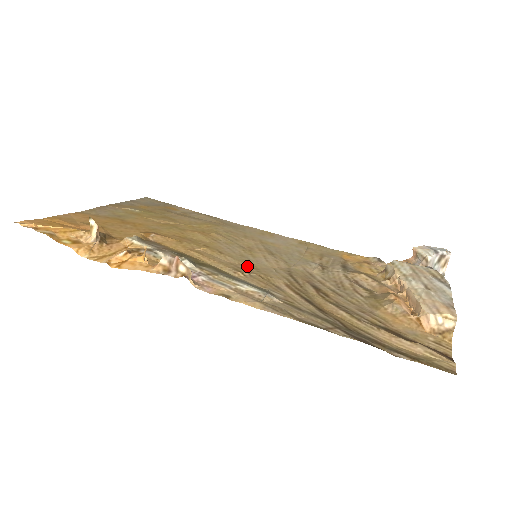
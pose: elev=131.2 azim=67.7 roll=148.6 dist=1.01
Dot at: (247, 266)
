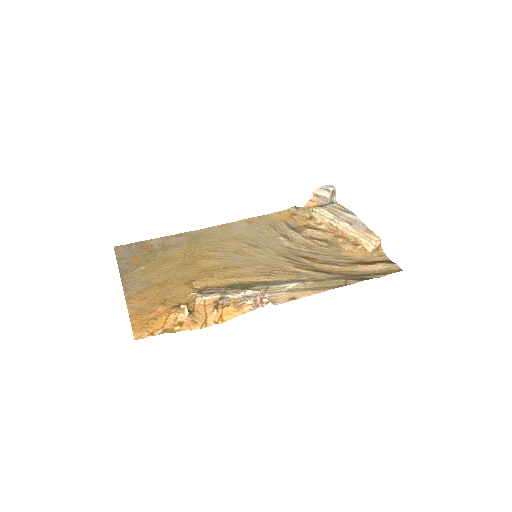
Dot at: (262, 267)
